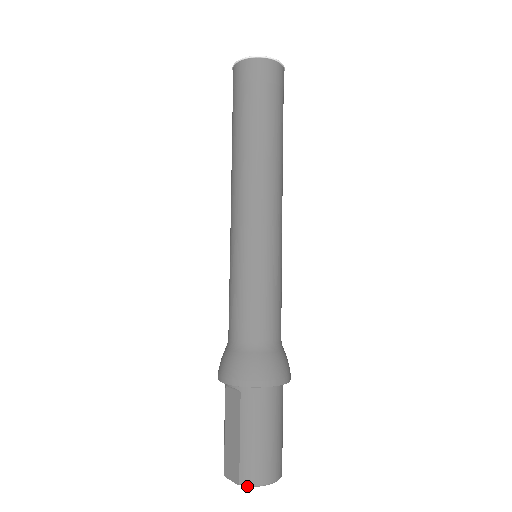
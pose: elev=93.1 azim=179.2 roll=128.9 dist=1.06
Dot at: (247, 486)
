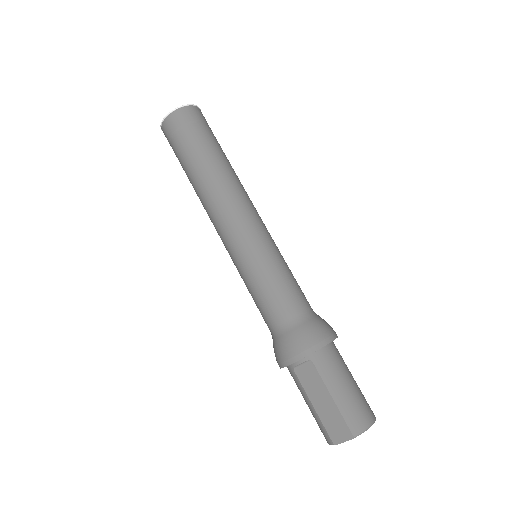
Dot at: occluded
